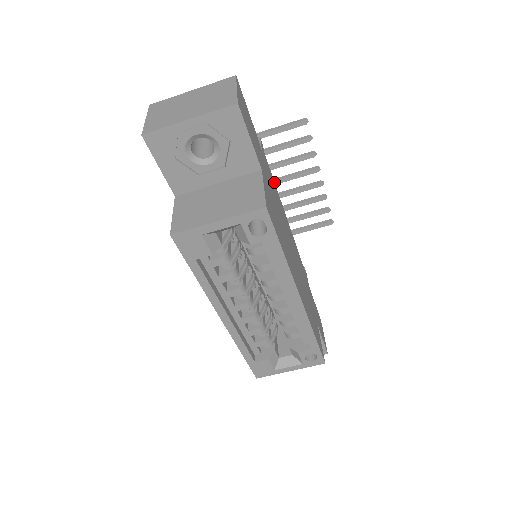
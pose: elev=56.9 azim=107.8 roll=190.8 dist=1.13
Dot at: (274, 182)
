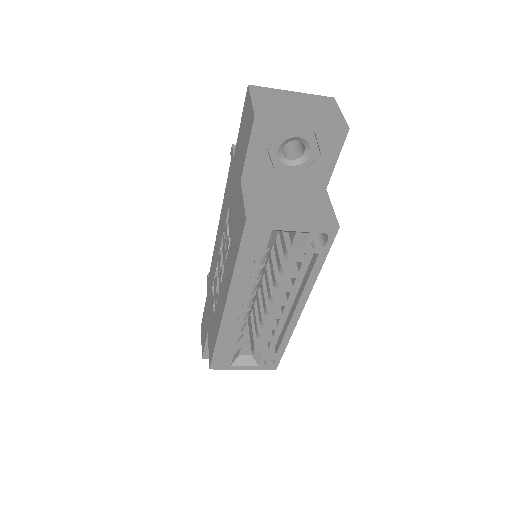
Dot at: occluded
